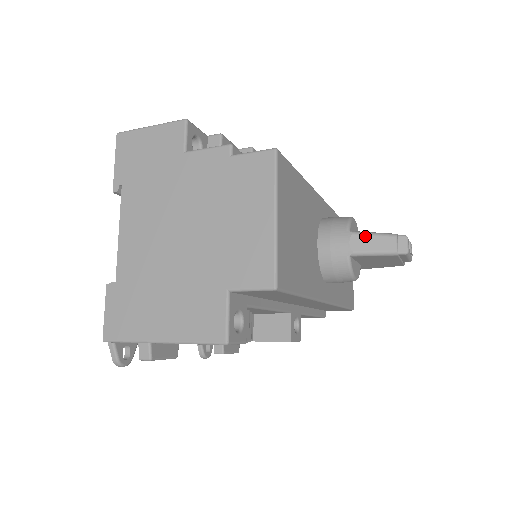
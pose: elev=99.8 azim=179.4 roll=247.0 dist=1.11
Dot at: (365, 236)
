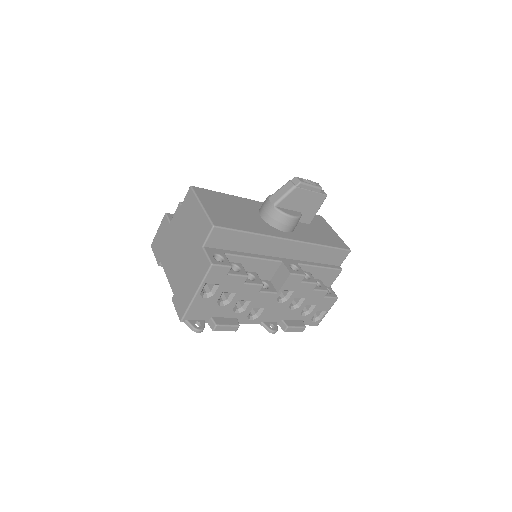
Dot at: (275, 193)
